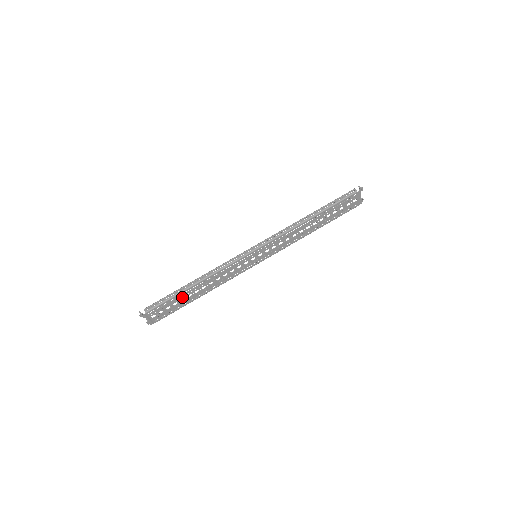
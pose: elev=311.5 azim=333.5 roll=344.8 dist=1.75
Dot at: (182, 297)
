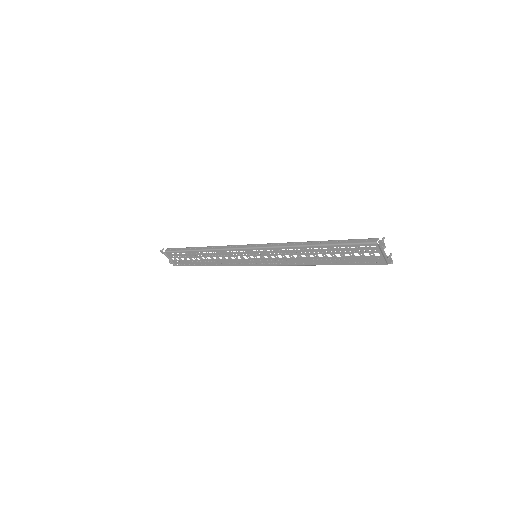
Dot at: (192, 256)
